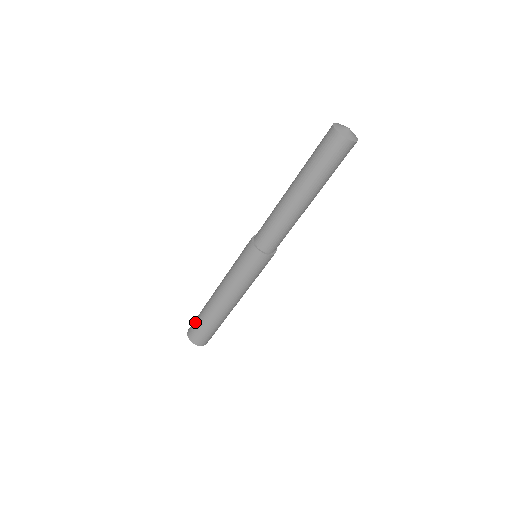
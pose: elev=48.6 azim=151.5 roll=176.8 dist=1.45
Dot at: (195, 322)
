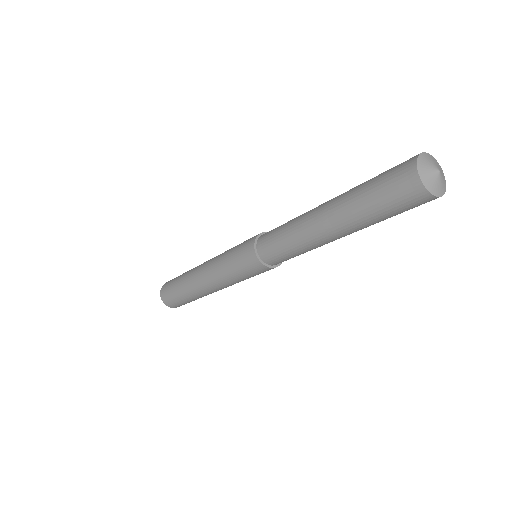
Dot at: (176, 301)
